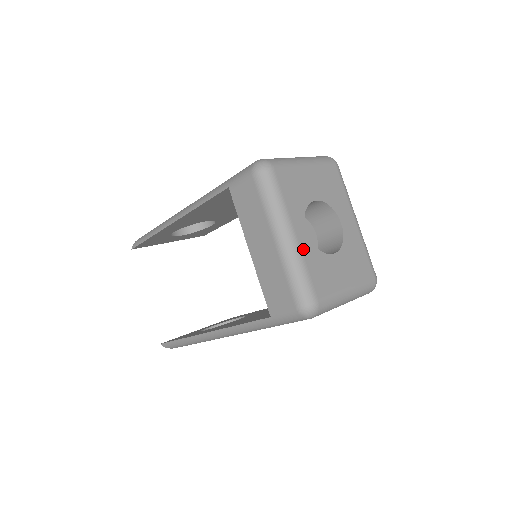
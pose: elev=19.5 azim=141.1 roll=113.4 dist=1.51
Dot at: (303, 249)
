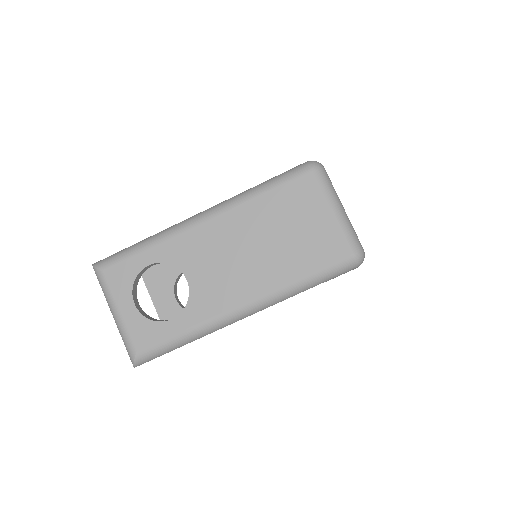
Dot at: occluded
